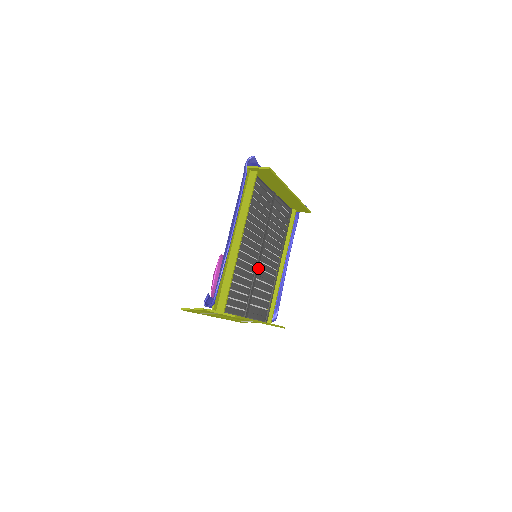
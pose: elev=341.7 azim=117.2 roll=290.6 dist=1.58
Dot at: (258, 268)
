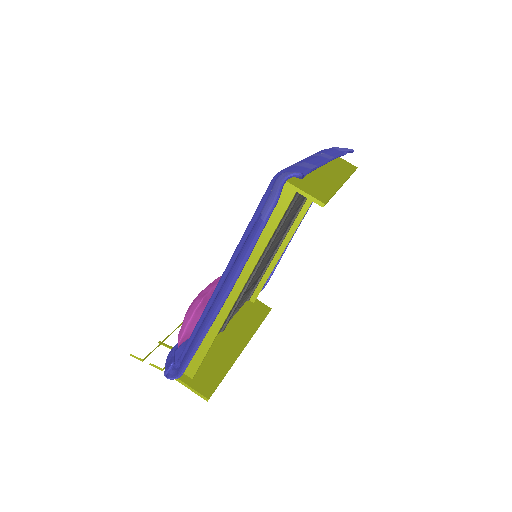
Dot at: (255, 274)
